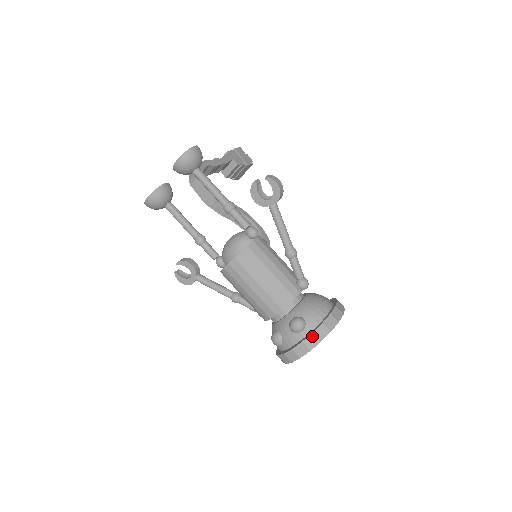
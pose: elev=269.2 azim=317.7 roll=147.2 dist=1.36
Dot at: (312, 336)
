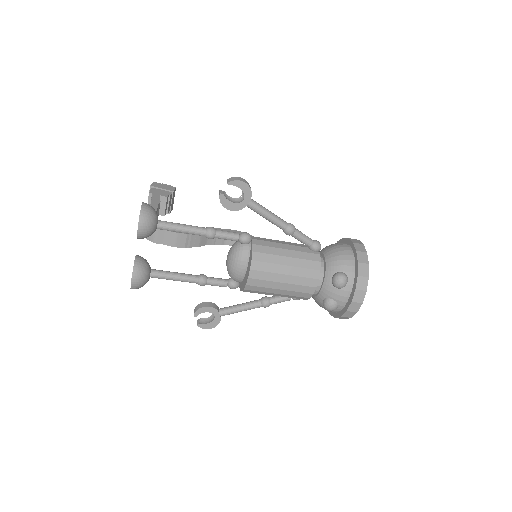
Dot at: (359, 279)
